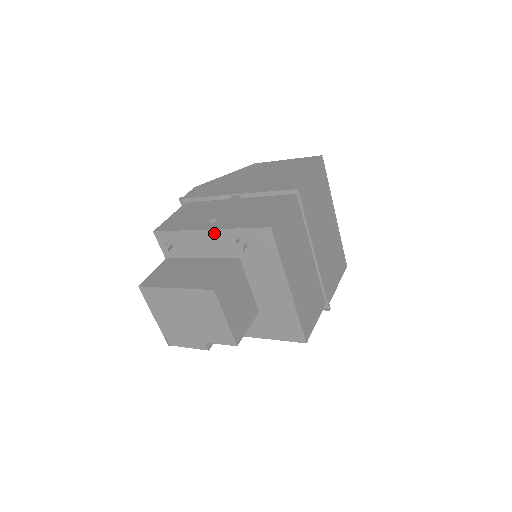
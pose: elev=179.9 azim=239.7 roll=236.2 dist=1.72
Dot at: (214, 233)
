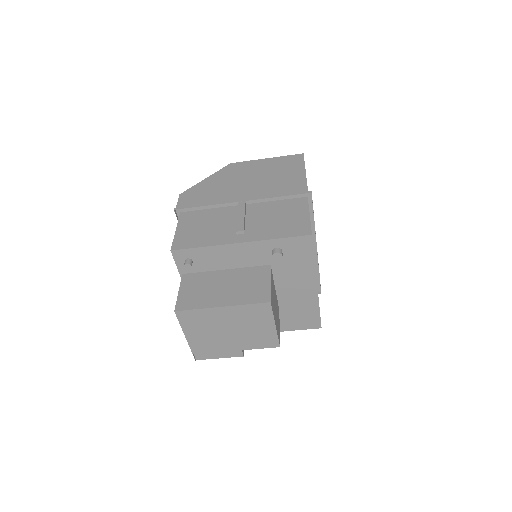
Dot at: (247, 245)
